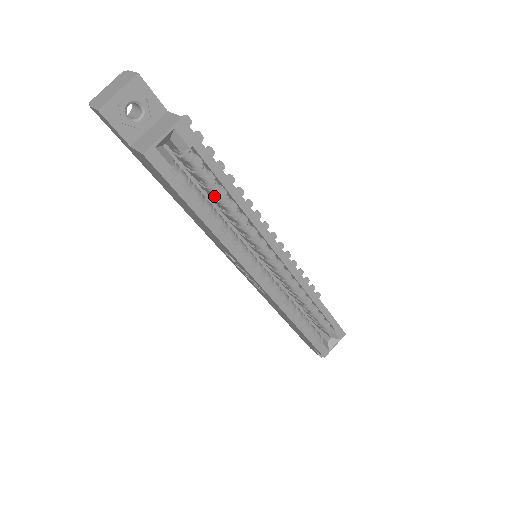
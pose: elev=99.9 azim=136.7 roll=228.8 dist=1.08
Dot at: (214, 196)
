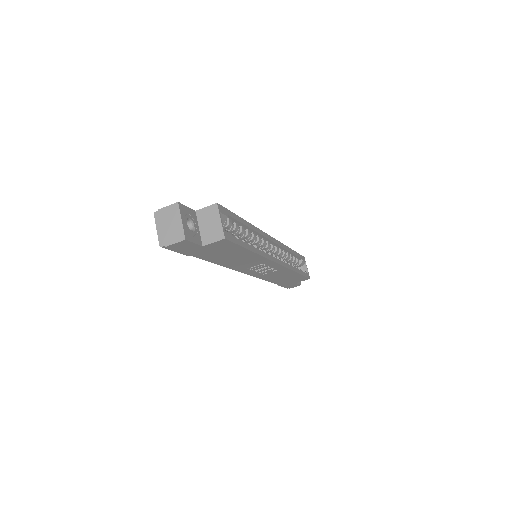
Dot at: (238, 236)
